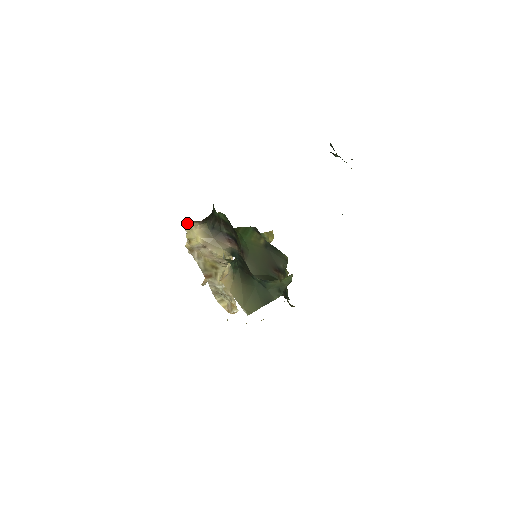
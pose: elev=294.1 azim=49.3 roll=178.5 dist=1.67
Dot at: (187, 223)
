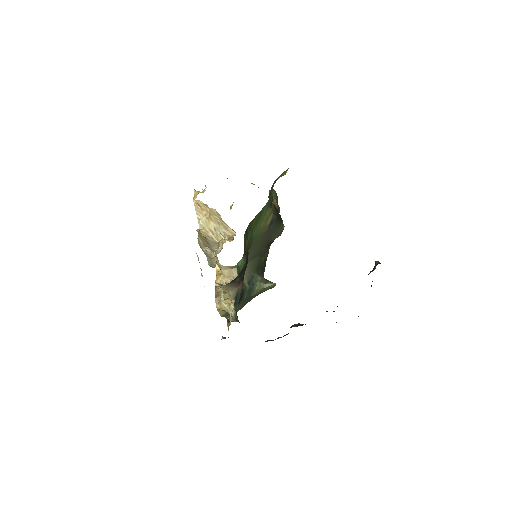
Dot at: occluded
